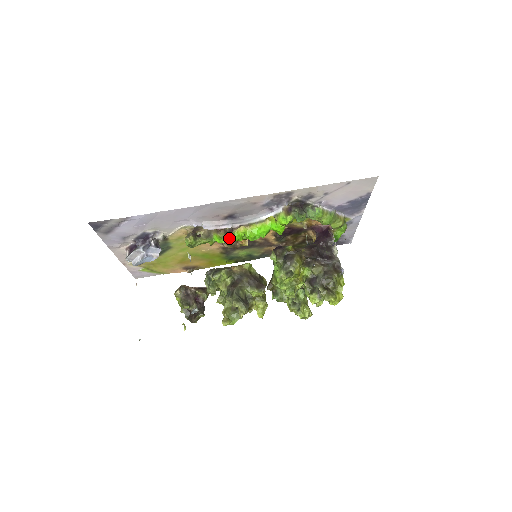
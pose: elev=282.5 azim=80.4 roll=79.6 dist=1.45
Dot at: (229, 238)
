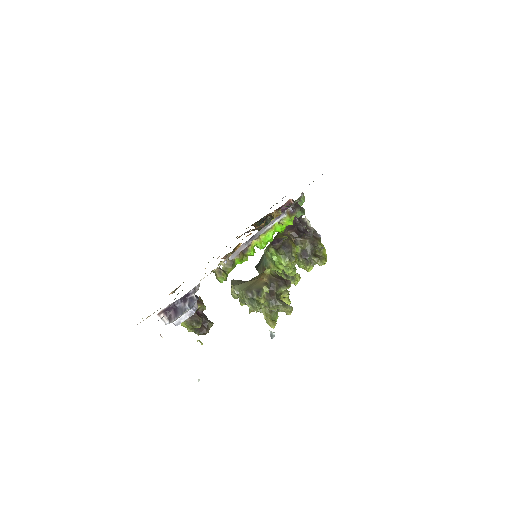
Dot at: (247, 256)
